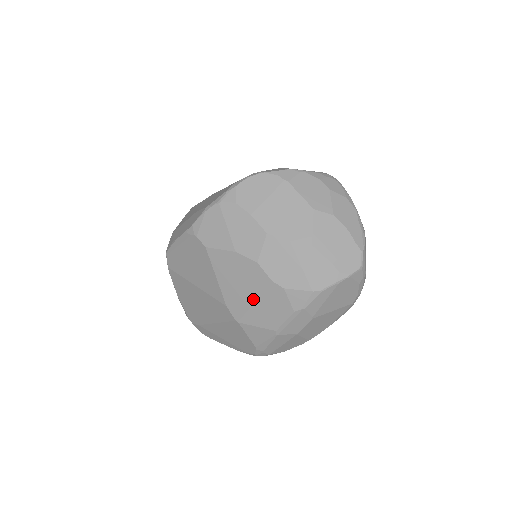
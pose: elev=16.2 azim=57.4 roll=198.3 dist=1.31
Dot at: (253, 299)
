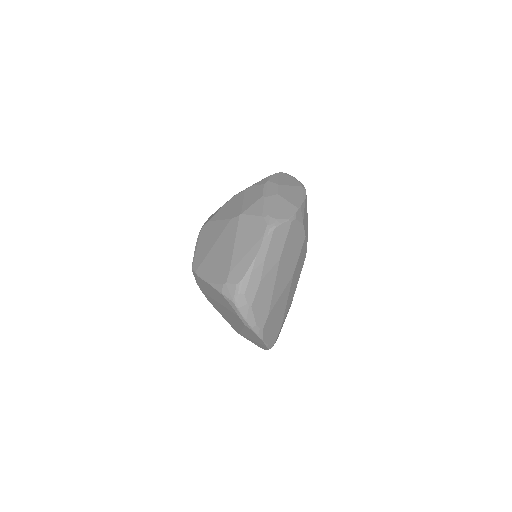
Dot at: (242, 202)
